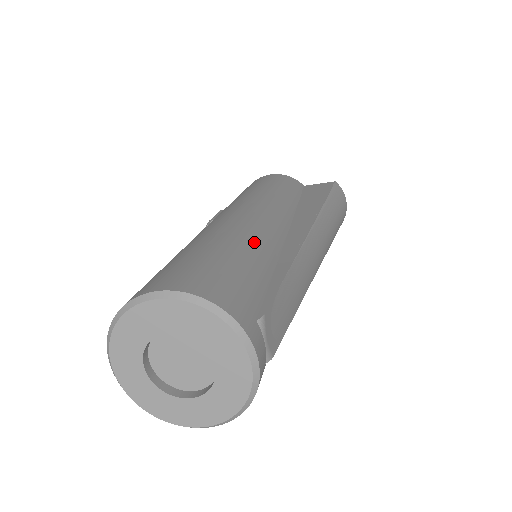
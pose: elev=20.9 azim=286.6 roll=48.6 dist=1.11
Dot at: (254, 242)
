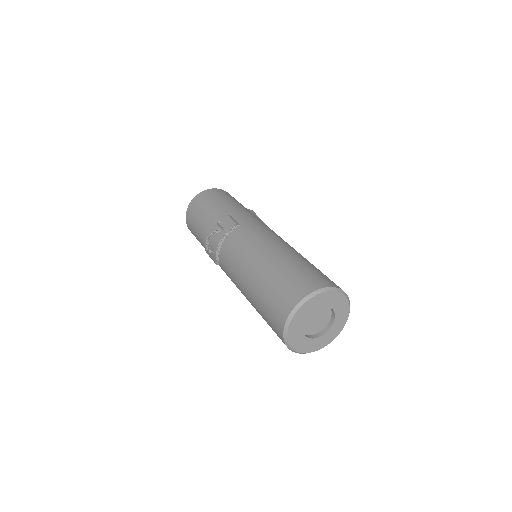
Dot at: occluded
